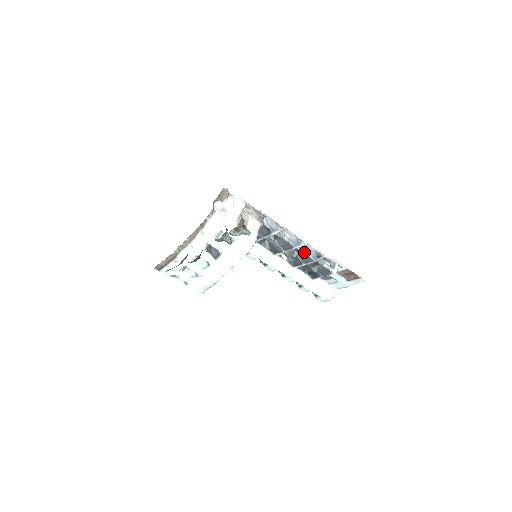
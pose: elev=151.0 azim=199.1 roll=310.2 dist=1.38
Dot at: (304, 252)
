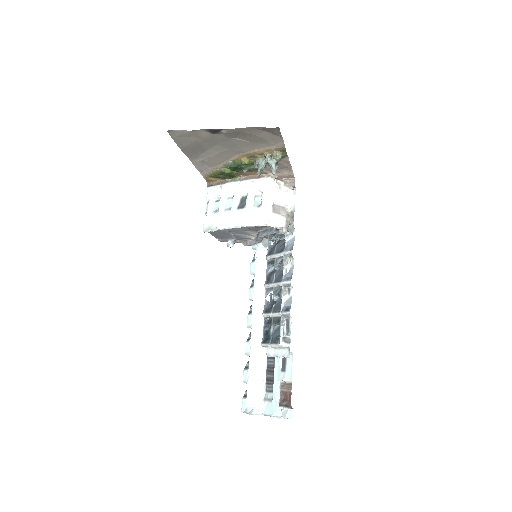
Dot at: (283, 296)
